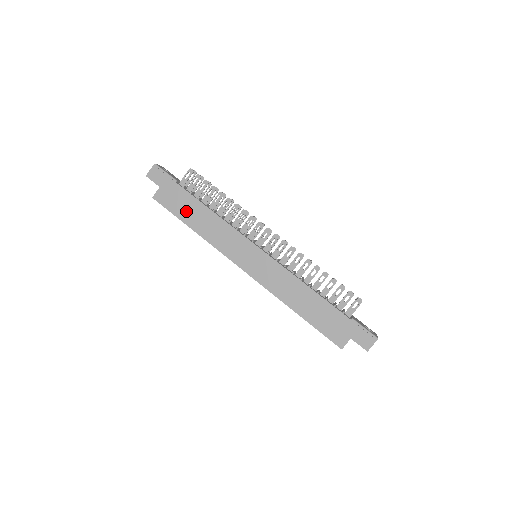
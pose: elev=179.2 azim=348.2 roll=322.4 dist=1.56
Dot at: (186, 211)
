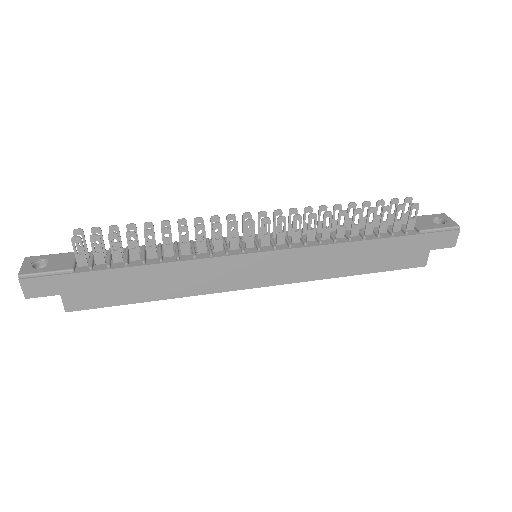
Dot at: (127, 290)
